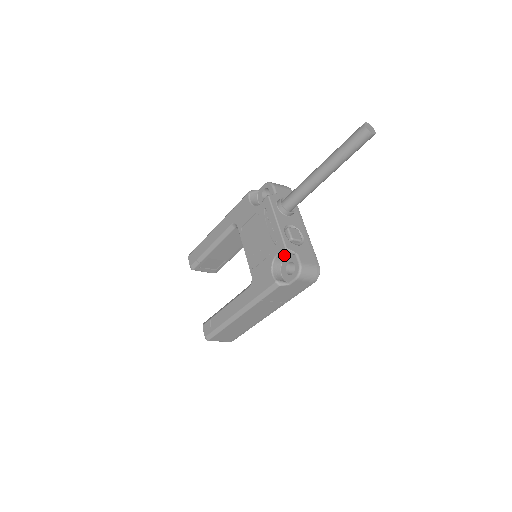
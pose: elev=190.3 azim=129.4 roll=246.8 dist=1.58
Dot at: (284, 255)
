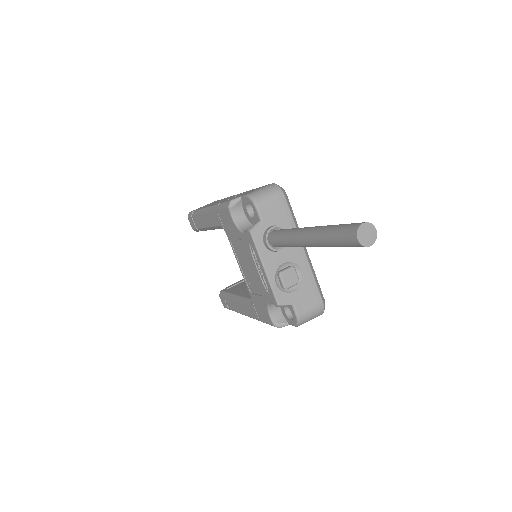
Dot at: occluded
